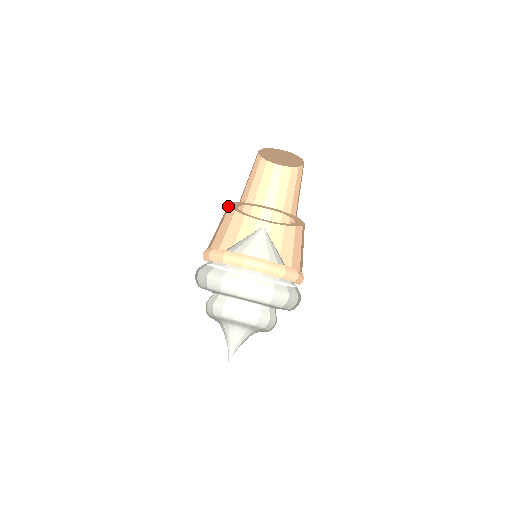
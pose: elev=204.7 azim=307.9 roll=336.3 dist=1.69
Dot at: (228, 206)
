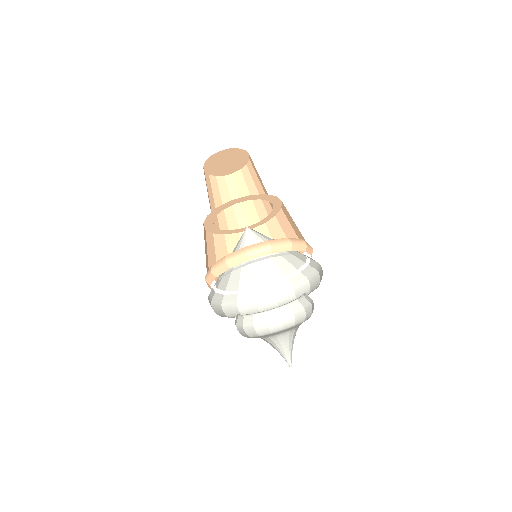
Dot at: (218, 235)
